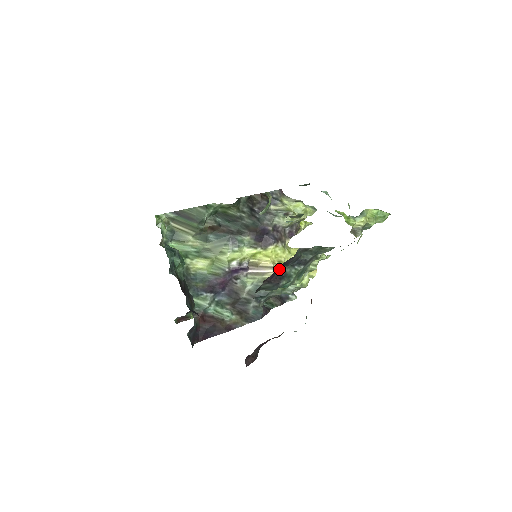
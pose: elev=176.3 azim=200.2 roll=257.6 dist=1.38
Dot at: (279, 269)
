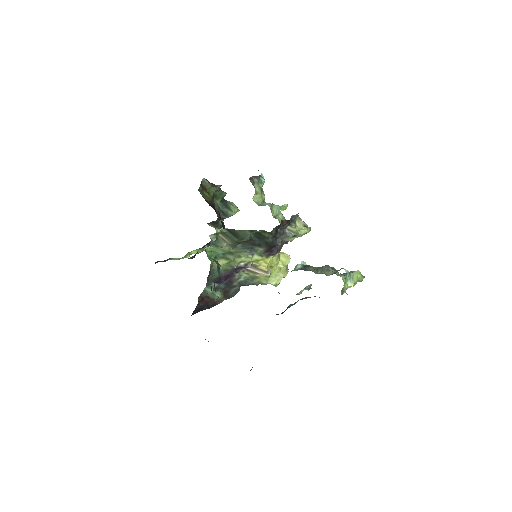
Dot at: (288, 306)
